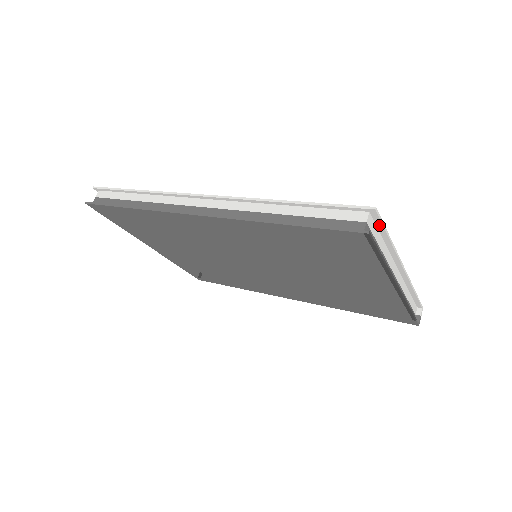
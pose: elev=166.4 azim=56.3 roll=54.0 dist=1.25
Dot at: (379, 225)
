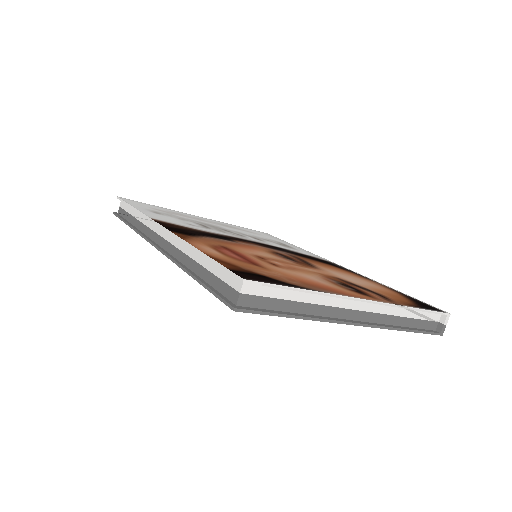
Dot at: (271, 285)
